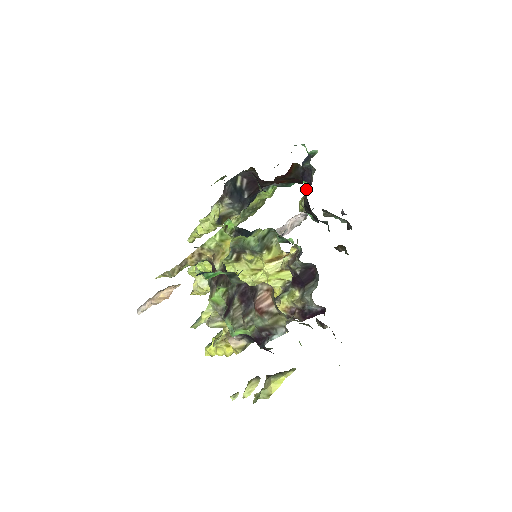
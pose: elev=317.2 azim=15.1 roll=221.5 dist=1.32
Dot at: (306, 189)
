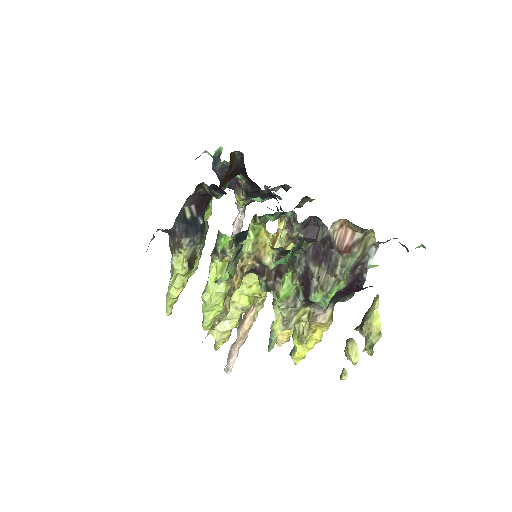
Dot at: (239, 180)
